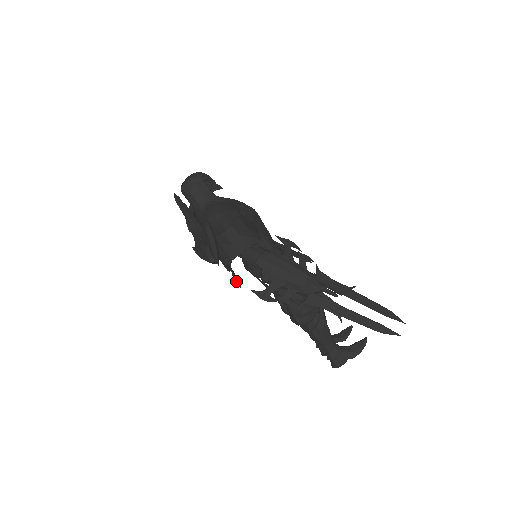
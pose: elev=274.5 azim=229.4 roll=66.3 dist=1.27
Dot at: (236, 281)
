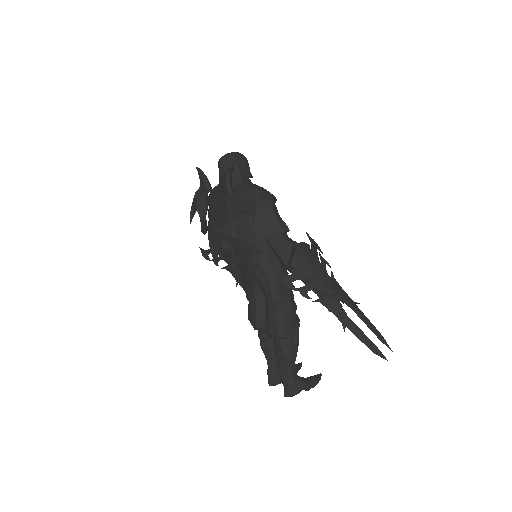
Dot at: (246, 266)
